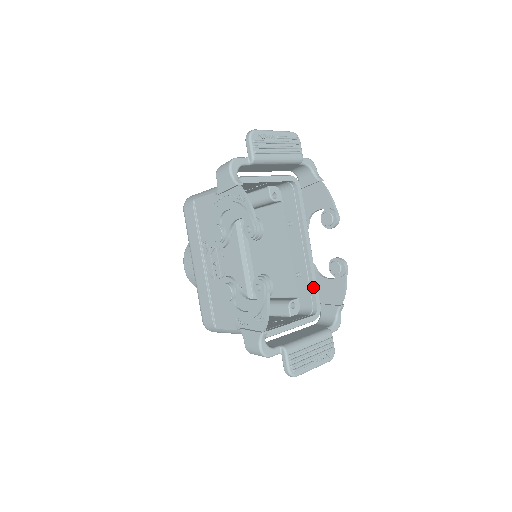
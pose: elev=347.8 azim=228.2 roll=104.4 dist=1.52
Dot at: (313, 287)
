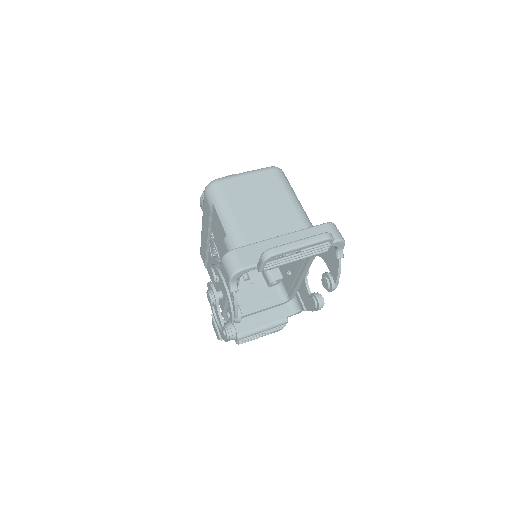
Dot at: (293, 291)
